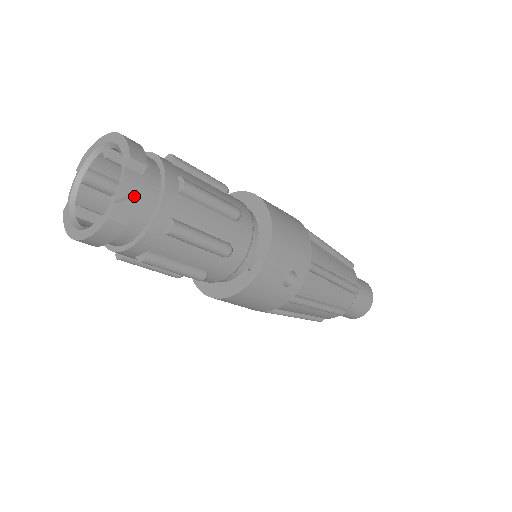
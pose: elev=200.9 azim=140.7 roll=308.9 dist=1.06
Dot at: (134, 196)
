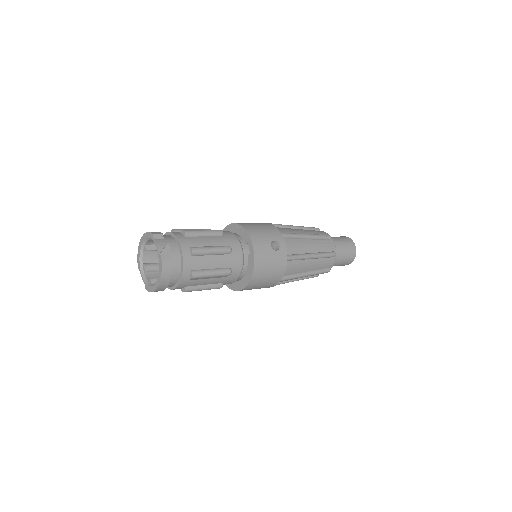
Dot at: (165, 246)
